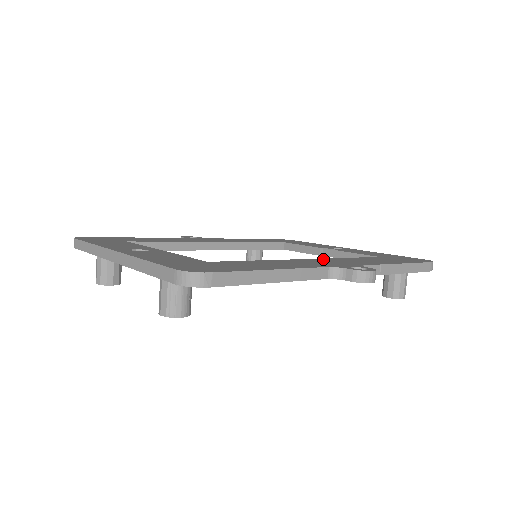
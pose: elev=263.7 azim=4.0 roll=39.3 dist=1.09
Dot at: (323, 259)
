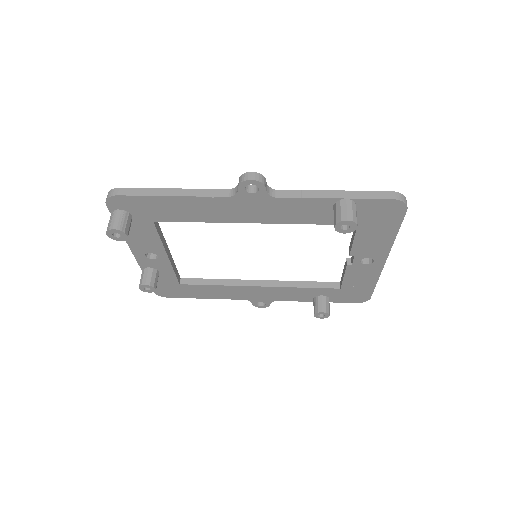
Dot at: occluded
